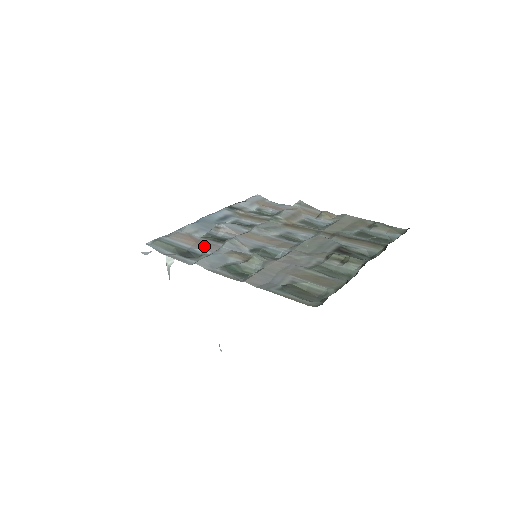
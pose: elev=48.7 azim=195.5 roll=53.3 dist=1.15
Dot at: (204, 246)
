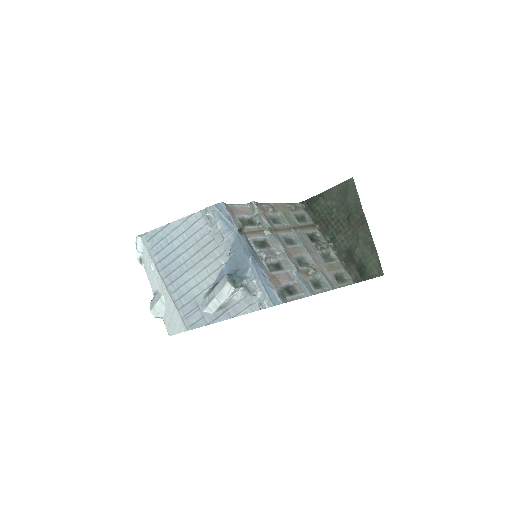
Dot at: (286, 279)
